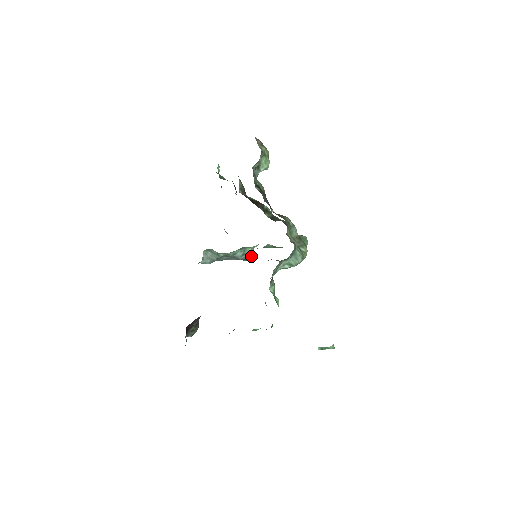
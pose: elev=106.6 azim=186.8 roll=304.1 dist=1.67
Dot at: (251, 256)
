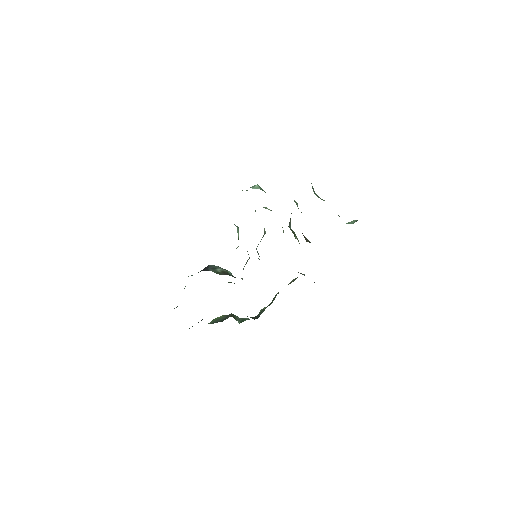
Dot at: occluded
